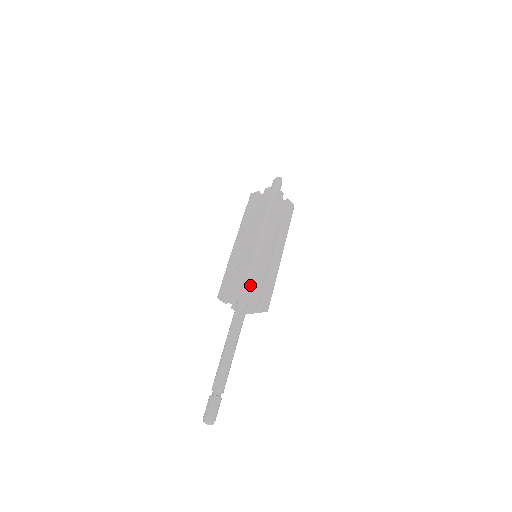
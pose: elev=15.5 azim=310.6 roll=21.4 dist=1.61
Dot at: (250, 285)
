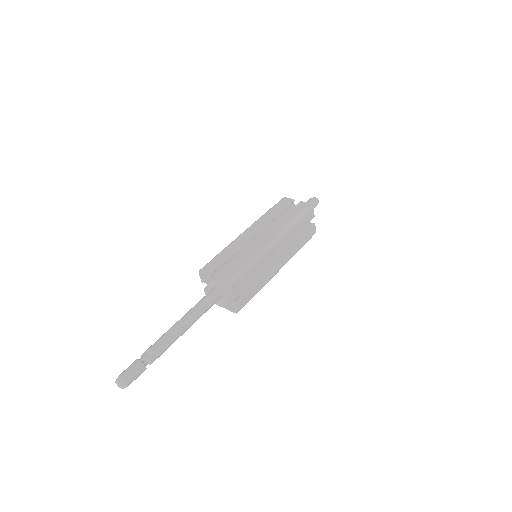
Dot at: (238, 280)
